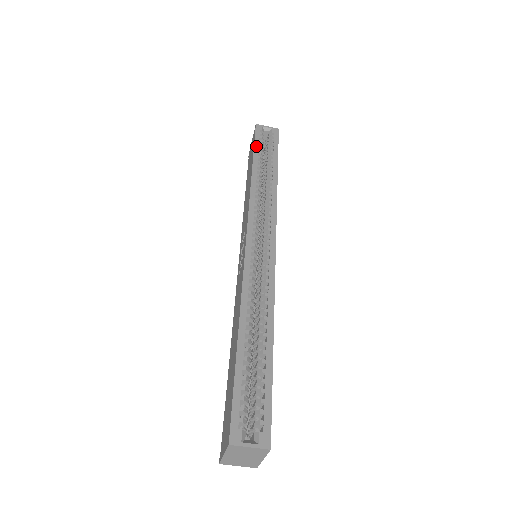
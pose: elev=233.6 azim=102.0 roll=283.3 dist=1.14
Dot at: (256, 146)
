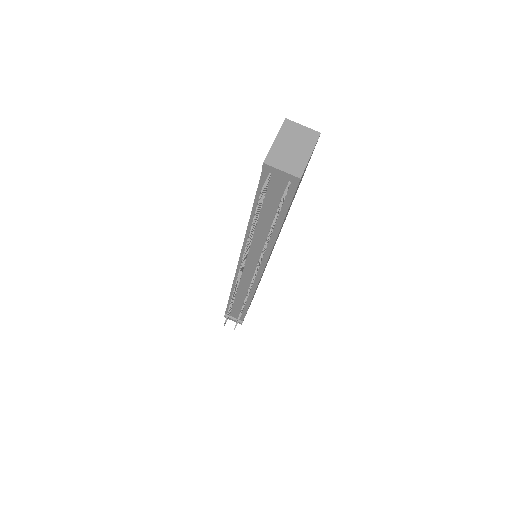
Dot at: occluded
